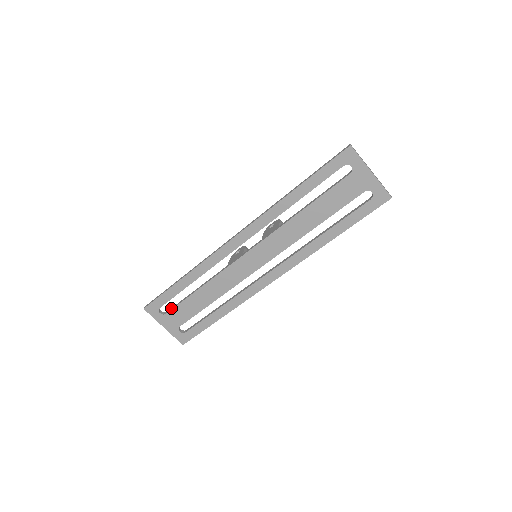
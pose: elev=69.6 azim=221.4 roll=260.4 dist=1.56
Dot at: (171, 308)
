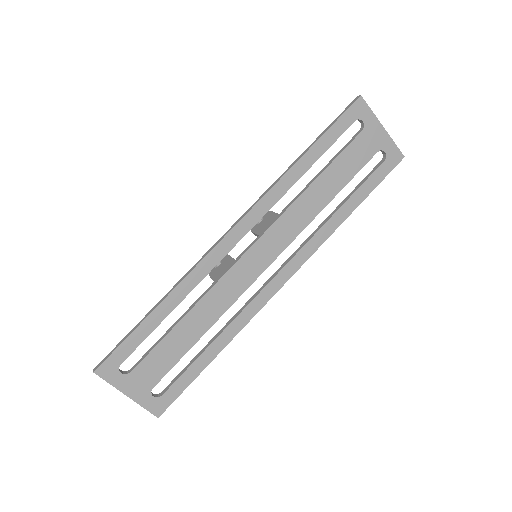
Dot at: occluded
